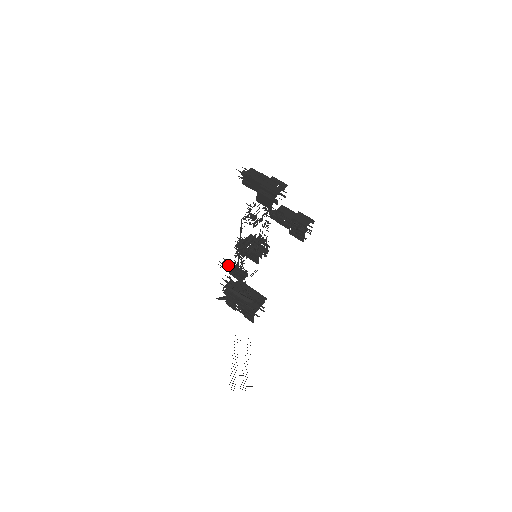
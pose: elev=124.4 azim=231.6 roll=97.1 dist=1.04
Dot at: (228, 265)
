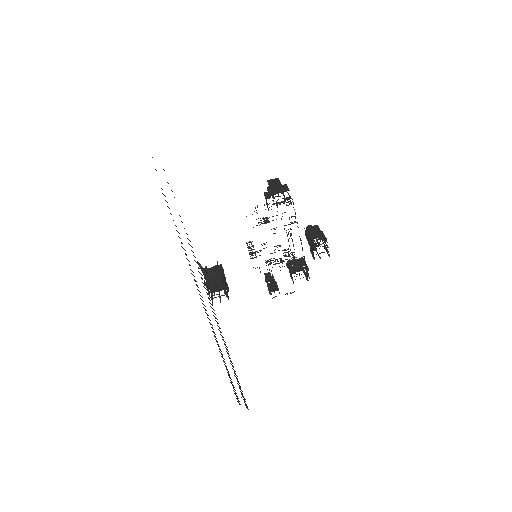
Dot at: (265, 276)
